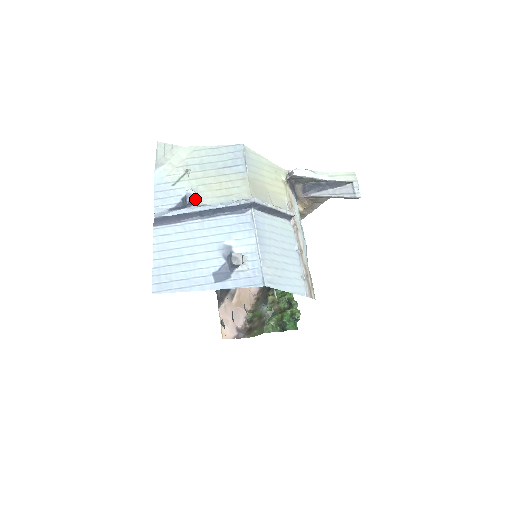
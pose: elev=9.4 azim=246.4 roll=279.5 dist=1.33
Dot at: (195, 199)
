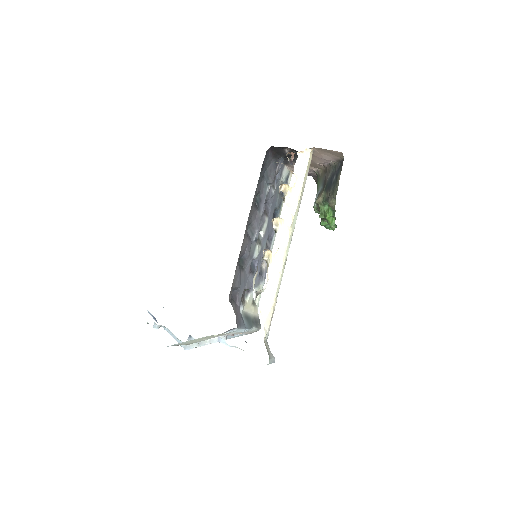
Dot at: occluded
